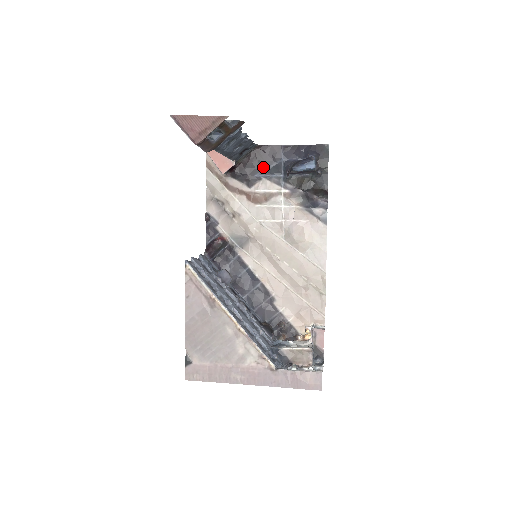
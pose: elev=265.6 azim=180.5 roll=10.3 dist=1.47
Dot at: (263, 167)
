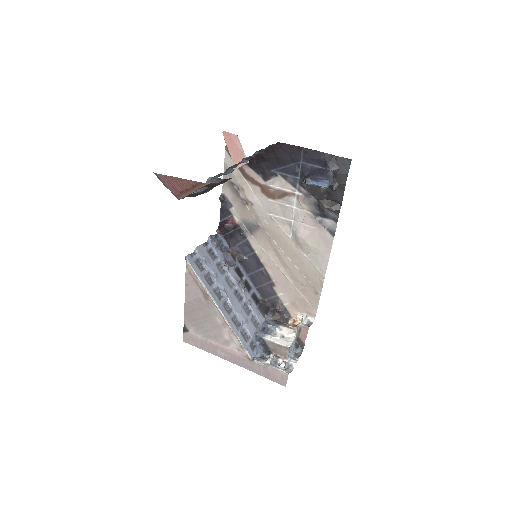
Dot at: (280, 164)
